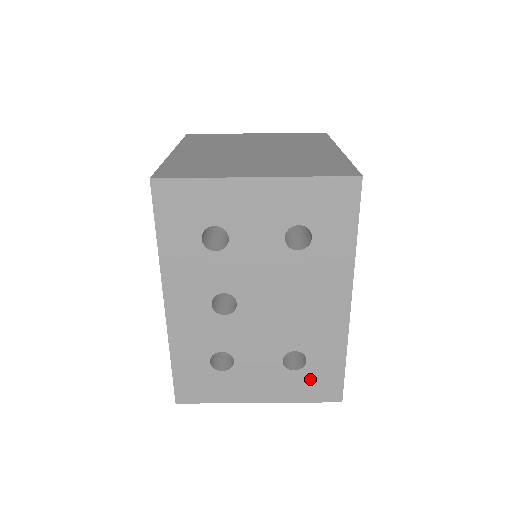
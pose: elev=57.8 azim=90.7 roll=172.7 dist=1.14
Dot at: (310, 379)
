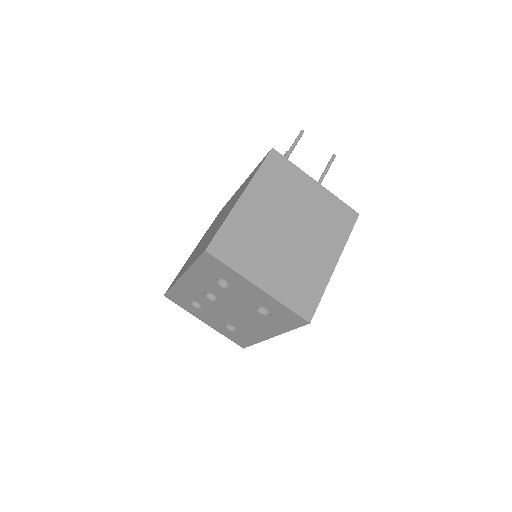
Dot at: (234, 335)
